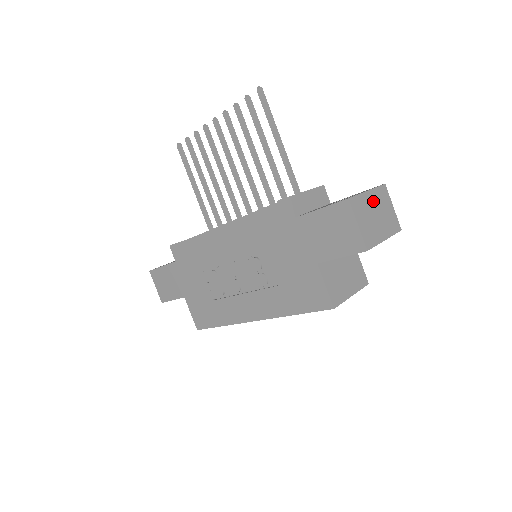
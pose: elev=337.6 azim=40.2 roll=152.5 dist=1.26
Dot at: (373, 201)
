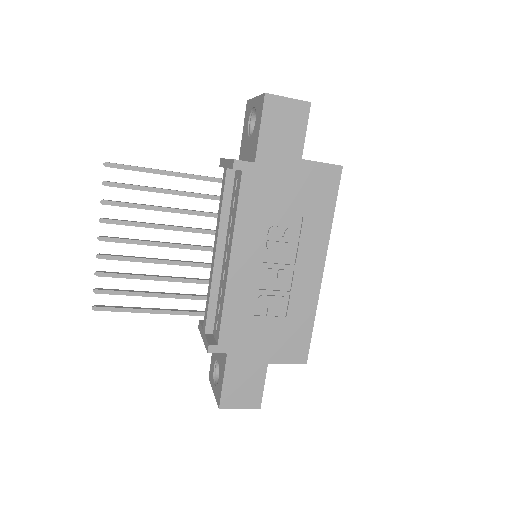
Dot at: occluded
